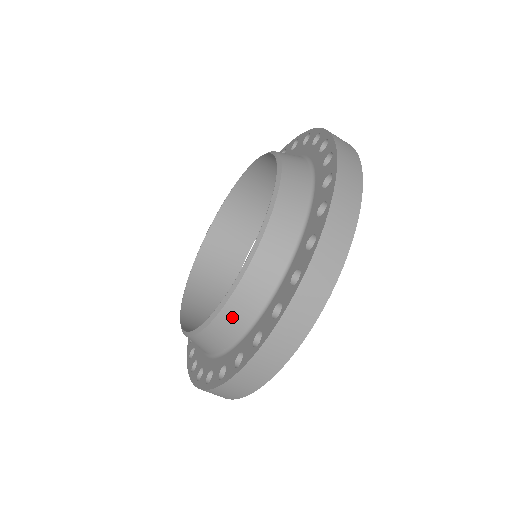
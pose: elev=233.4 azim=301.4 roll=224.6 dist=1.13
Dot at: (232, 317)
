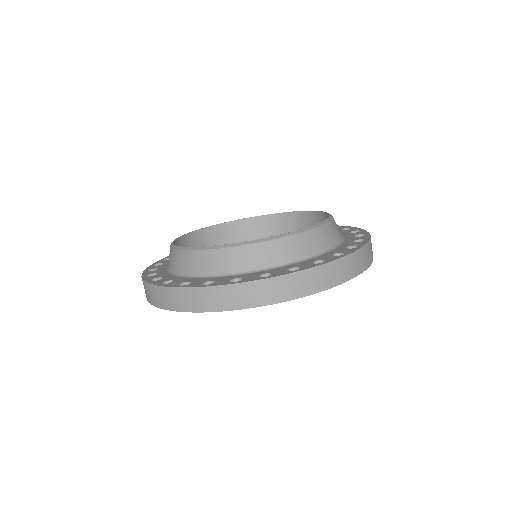
Dot at: (274, 250)
